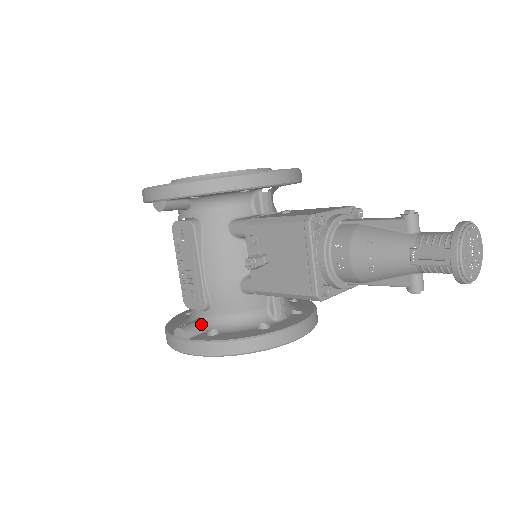
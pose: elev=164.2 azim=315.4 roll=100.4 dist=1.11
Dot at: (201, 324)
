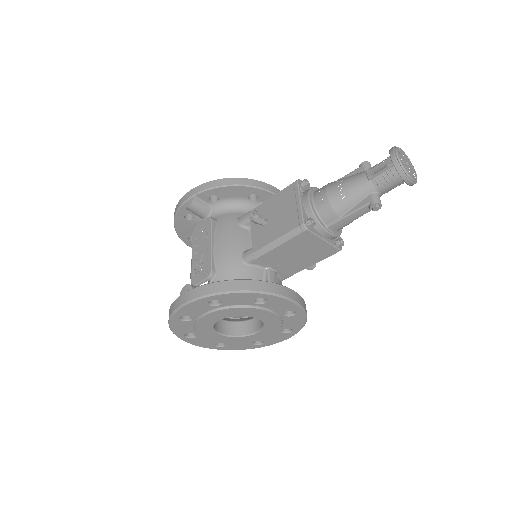
Dot at: occluded
